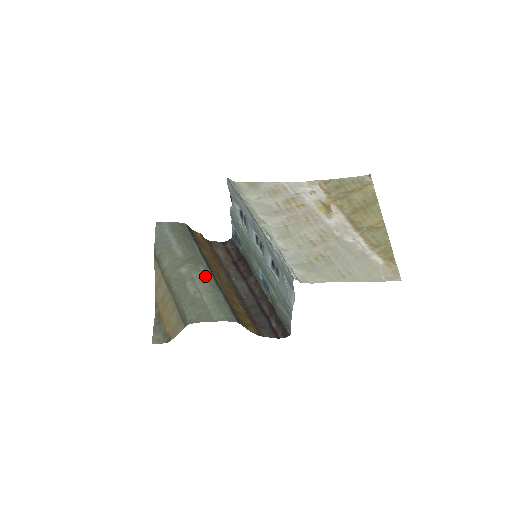
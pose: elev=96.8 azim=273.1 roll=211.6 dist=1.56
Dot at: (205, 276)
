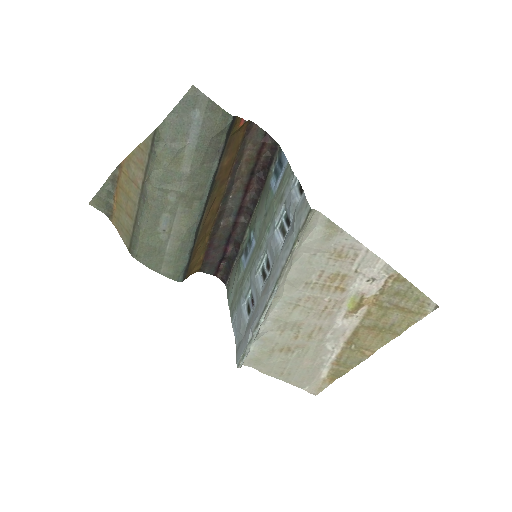
Dot at: (191, 217)
